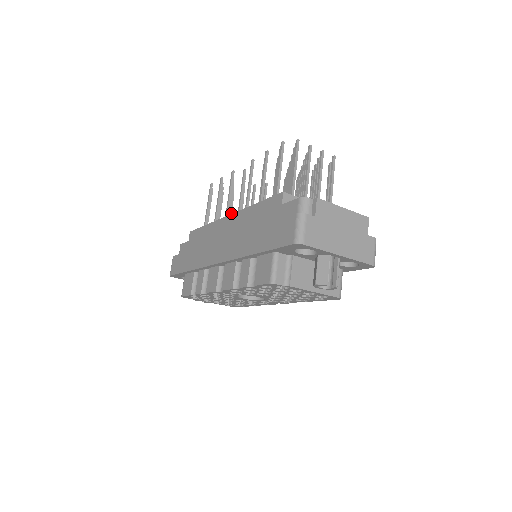
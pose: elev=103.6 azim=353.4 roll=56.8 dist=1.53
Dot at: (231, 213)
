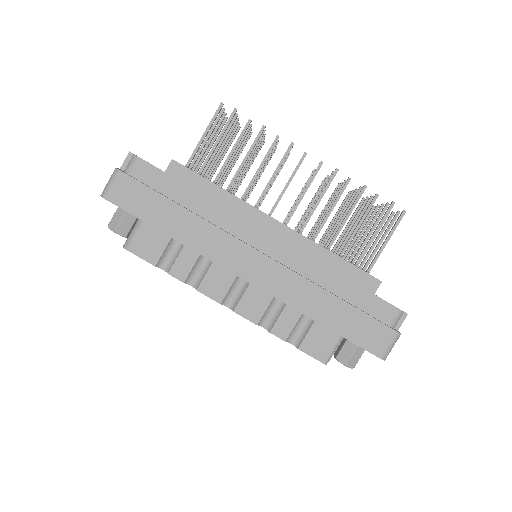
Dot at: occluded
